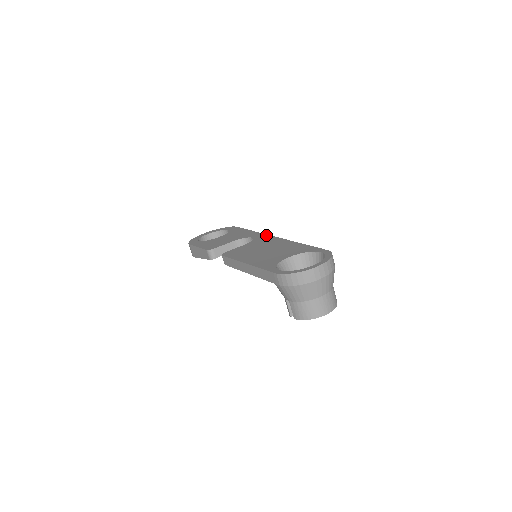
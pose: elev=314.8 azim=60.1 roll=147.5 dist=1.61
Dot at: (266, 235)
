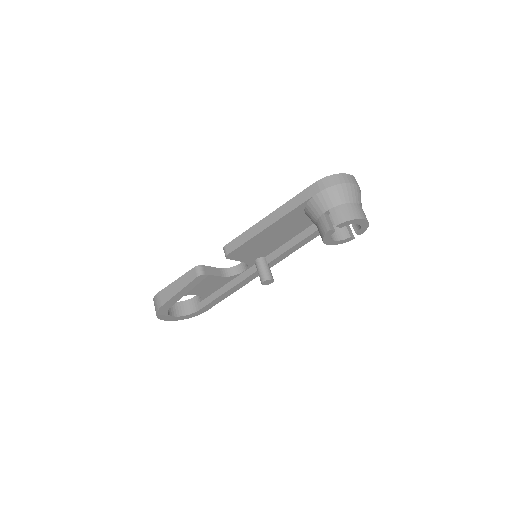
Dot at: occluded
